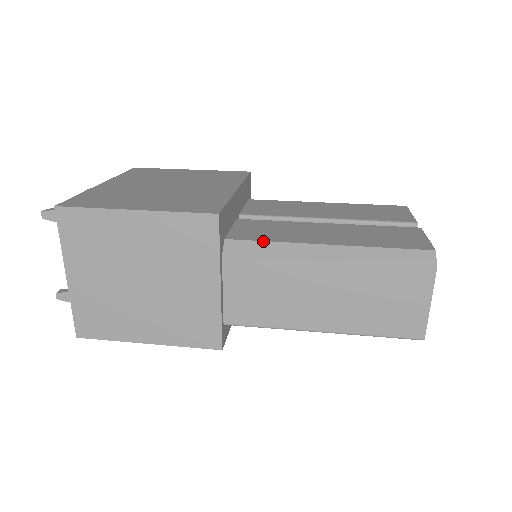
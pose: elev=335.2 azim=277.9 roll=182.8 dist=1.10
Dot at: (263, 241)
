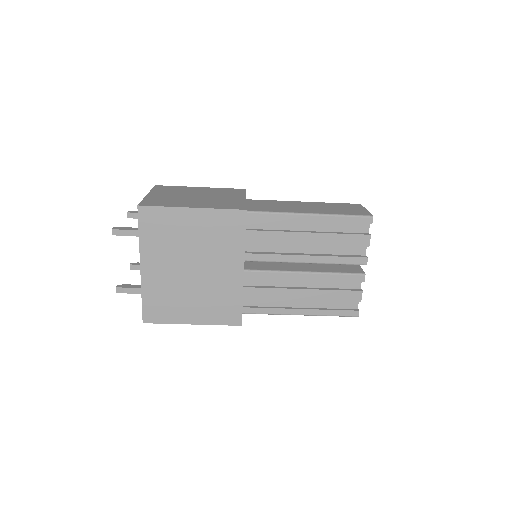
Dot at: occluded
